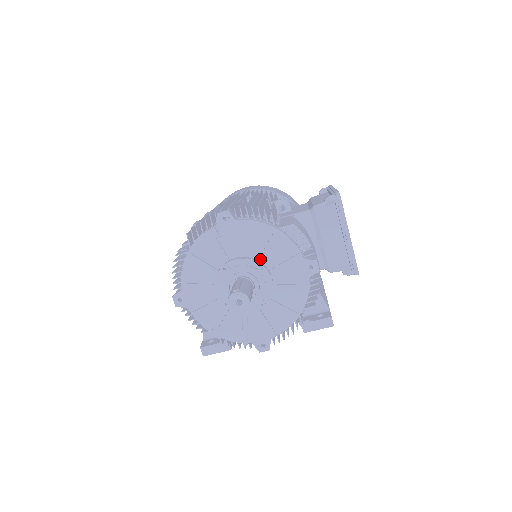
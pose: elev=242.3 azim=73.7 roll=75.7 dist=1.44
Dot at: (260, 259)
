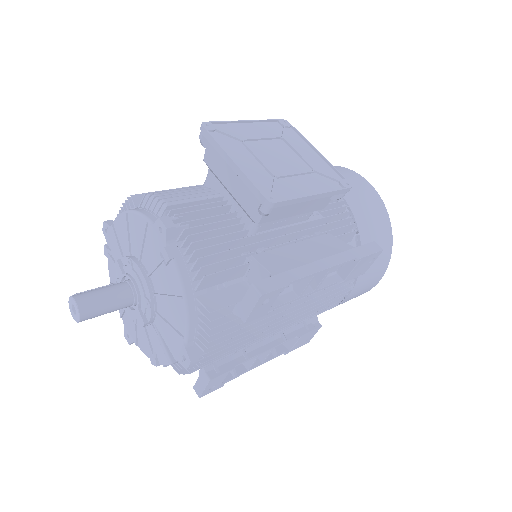
Dot at: (131, 253)
